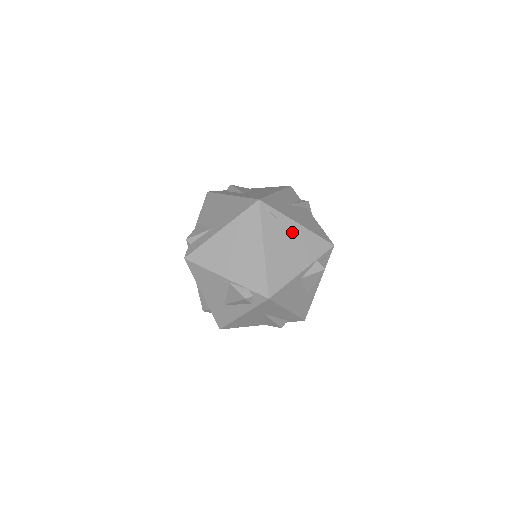
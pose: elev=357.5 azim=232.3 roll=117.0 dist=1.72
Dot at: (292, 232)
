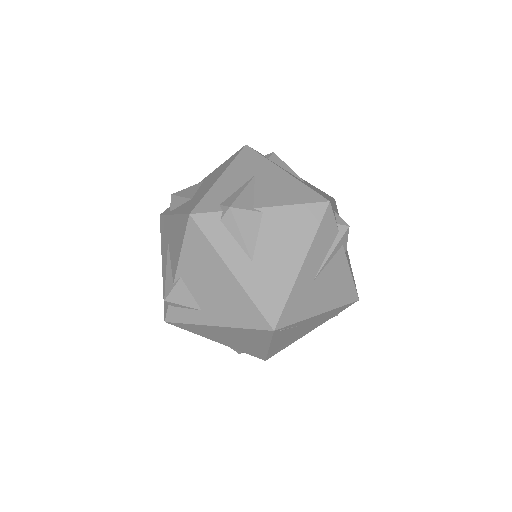
Dot at: (309, 322)
